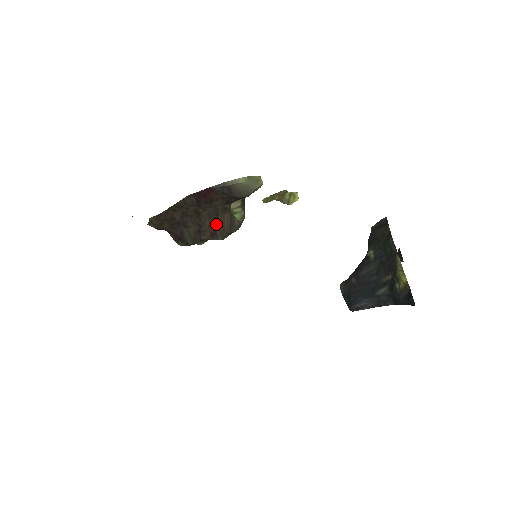
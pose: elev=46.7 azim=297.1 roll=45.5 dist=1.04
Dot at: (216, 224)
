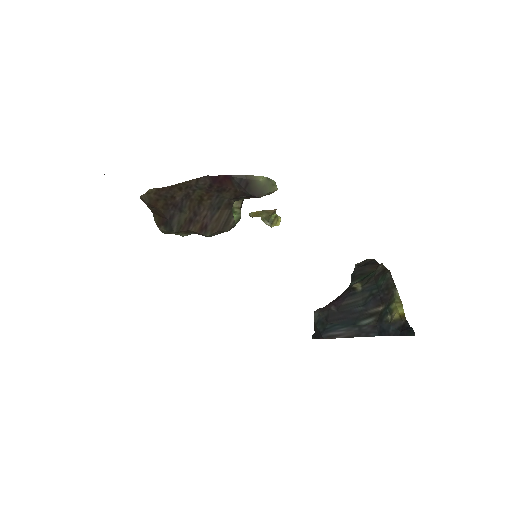
Dot at: (212, 217)
